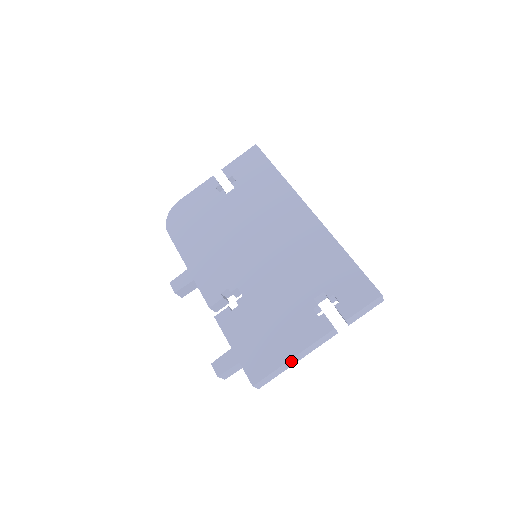
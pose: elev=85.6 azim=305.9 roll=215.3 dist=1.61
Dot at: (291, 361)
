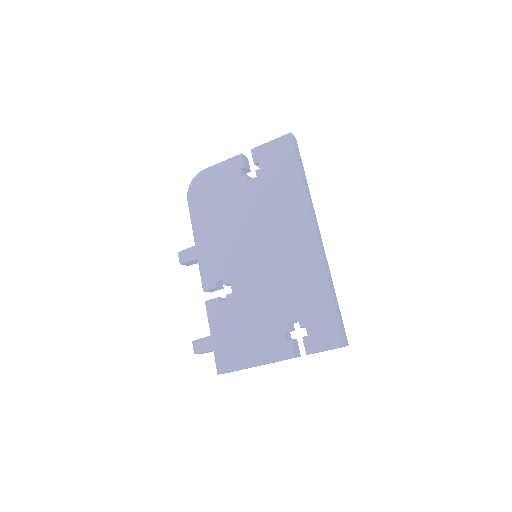
Dot at: (254, 366)
